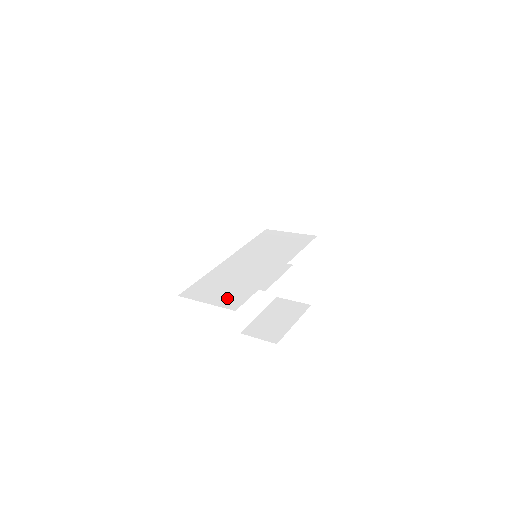
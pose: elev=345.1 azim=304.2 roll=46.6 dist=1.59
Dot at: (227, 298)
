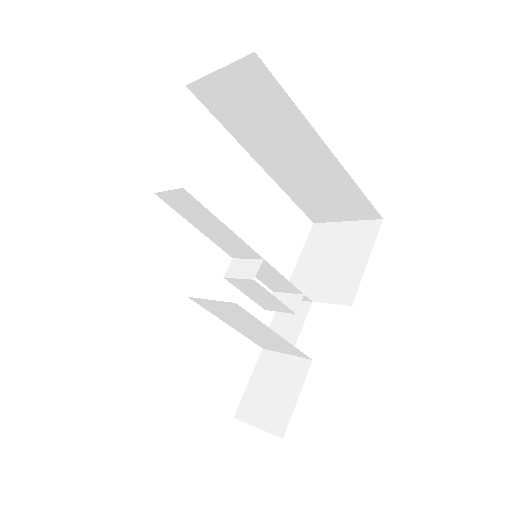
Dot at: occluded
